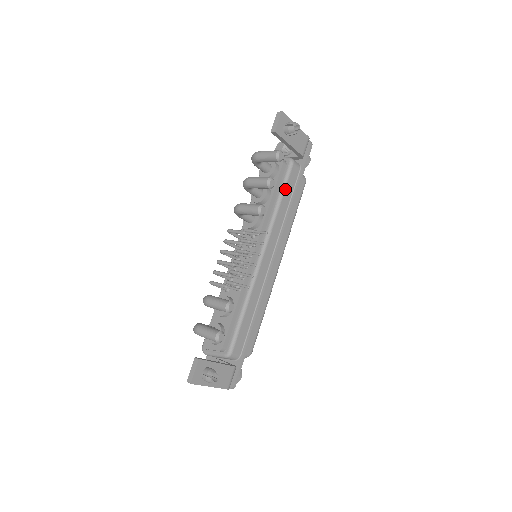
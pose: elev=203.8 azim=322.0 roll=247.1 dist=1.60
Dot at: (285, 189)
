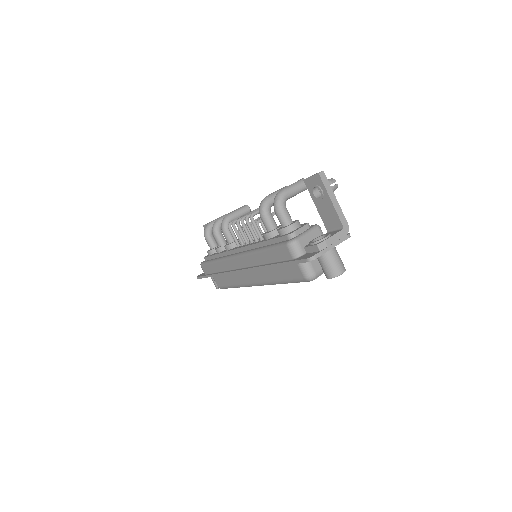
Dot at: occluded
